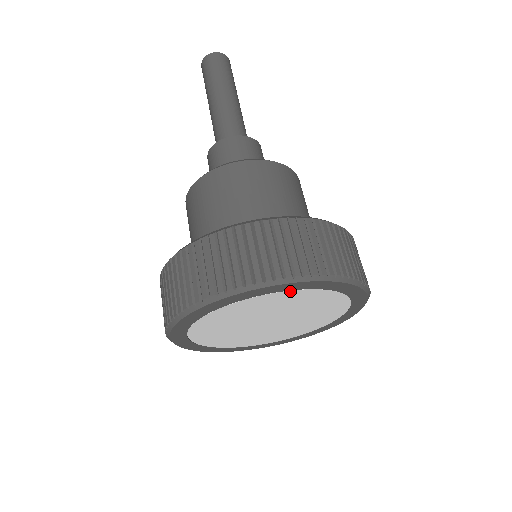
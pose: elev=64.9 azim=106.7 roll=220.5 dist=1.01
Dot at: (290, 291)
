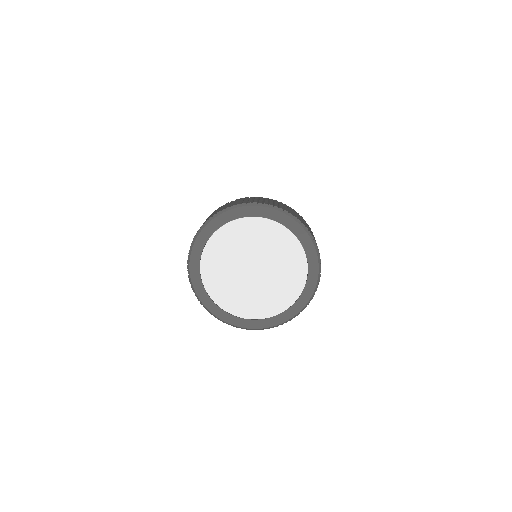
Dot at: (253, 218)
